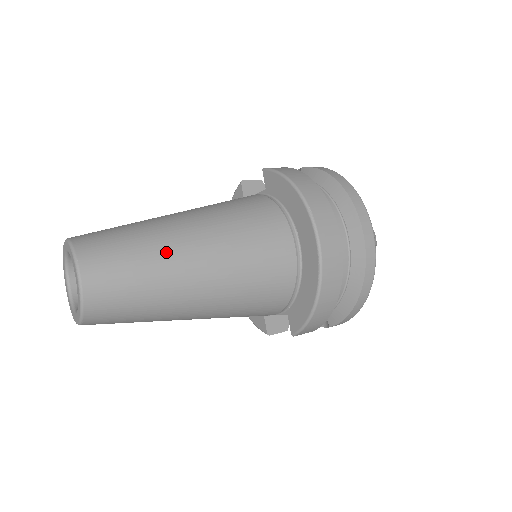
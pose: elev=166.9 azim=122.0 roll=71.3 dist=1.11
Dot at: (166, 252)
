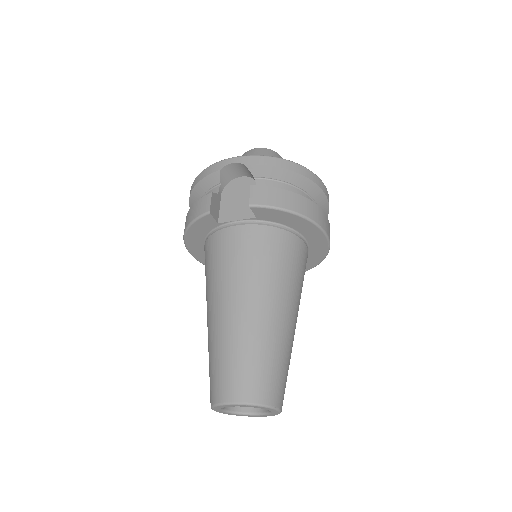
Dot at: (287, 340)
